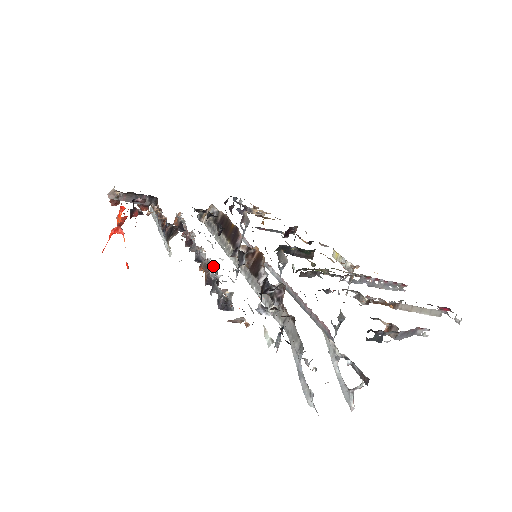
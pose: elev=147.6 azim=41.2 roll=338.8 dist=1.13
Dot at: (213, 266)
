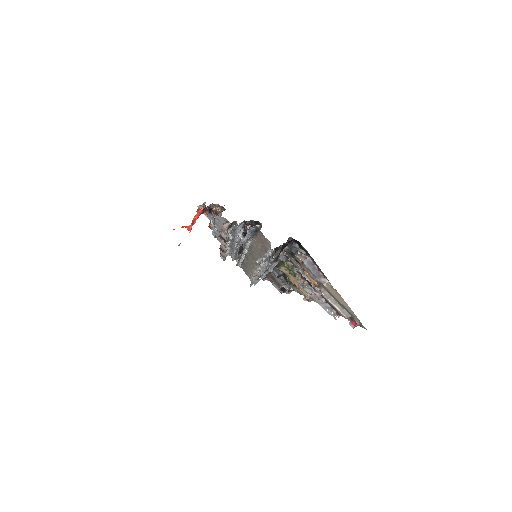
Dot at: occluded
